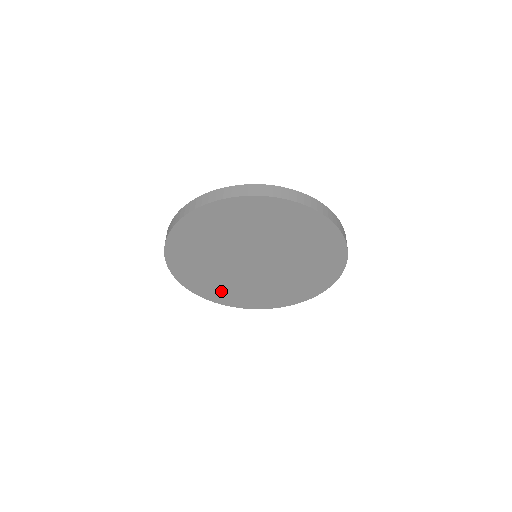
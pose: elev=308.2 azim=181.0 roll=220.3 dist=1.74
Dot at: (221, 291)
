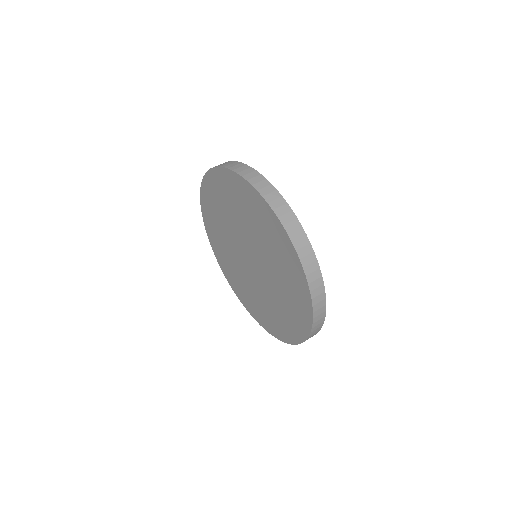
Dot at: (223, 256)
